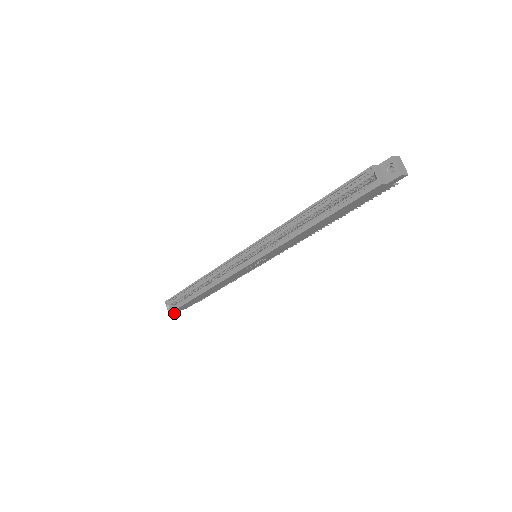
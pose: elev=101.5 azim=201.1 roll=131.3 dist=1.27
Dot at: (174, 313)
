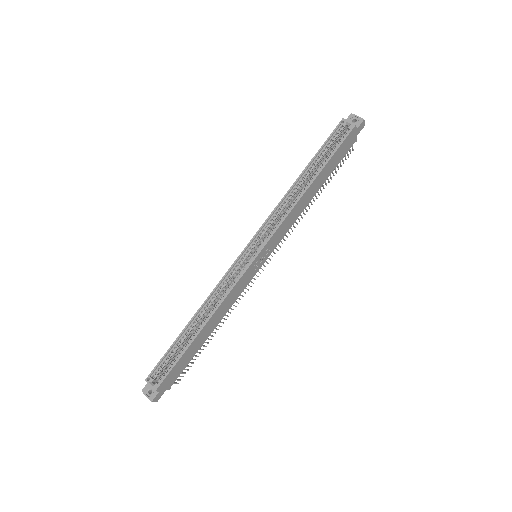
Dot at: (156, 398)
